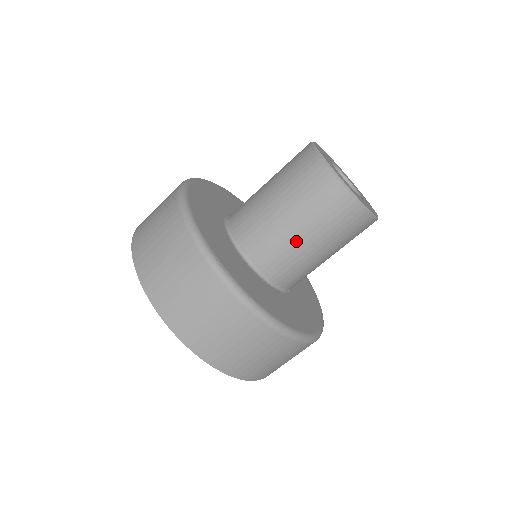
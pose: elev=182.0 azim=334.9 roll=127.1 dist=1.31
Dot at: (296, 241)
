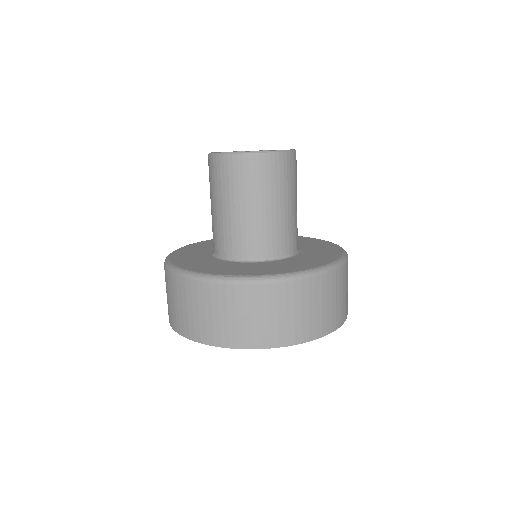
Dot at: (265, 216)
